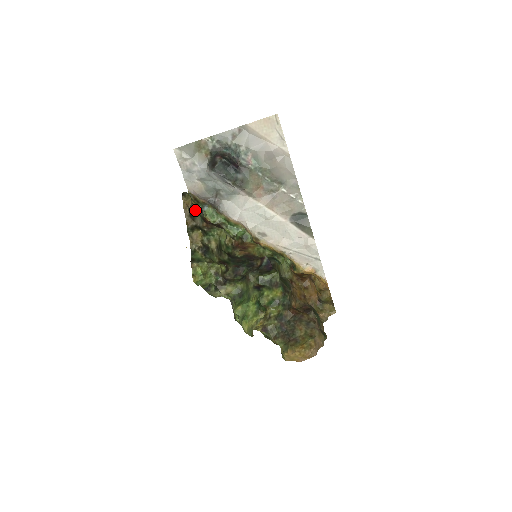
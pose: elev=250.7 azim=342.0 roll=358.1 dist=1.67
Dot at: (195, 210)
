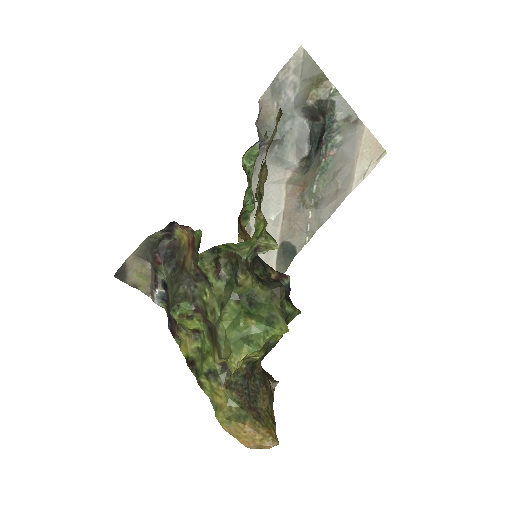
Dot at: (264, 136)
